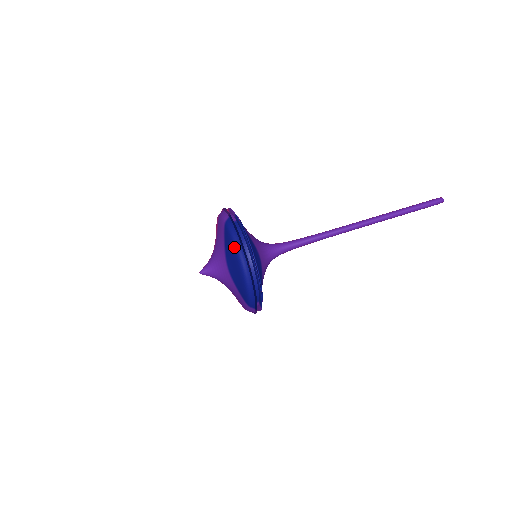
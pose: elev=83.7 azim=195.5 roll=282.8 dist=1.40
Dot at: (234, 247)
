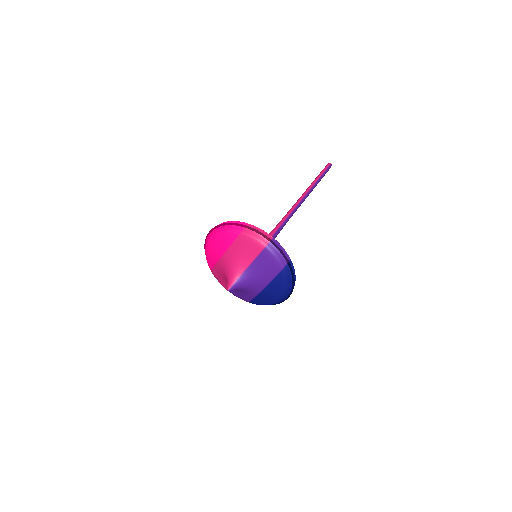
Dot at: (285, 291)
